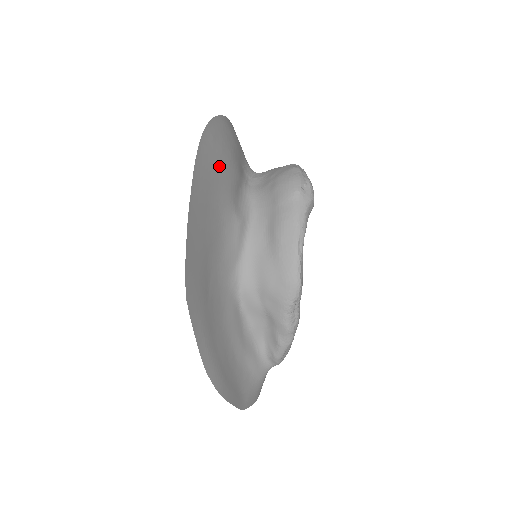
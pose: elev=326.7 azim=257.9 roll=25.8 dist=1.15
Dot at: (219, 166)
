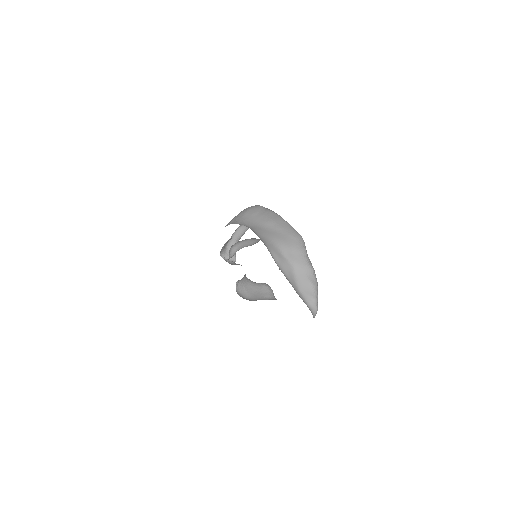
Dot at: occluded
